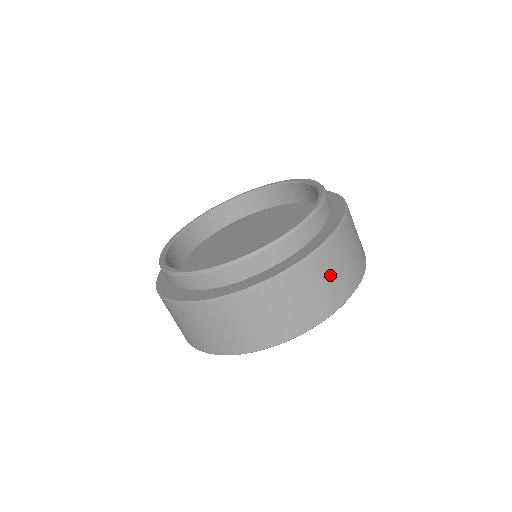
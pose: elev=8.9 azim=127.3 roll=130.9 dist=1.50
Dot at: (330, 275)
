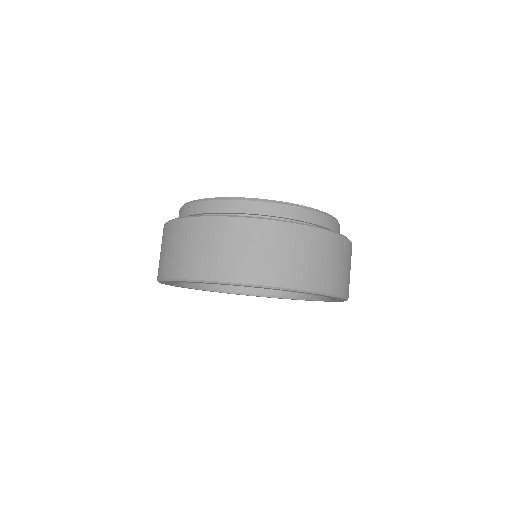
Dot at: (253, 247)
